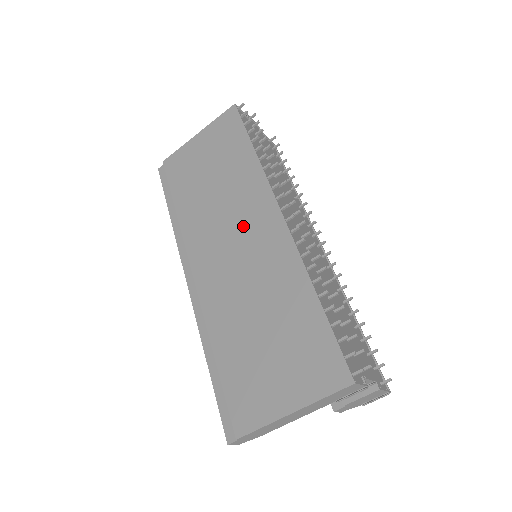
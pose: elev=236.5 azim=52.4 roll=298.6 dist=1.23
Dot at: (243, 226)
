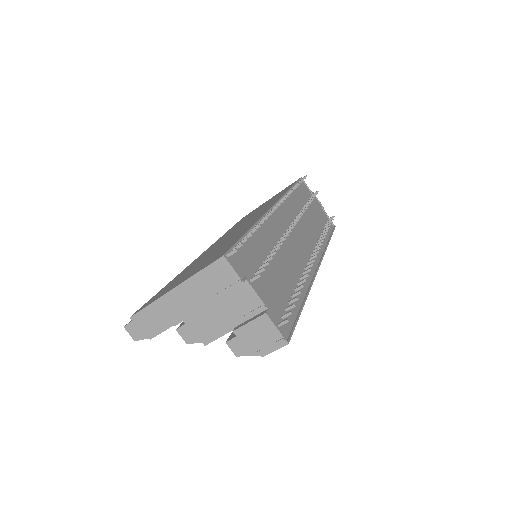
Dot at: (249, 220)
